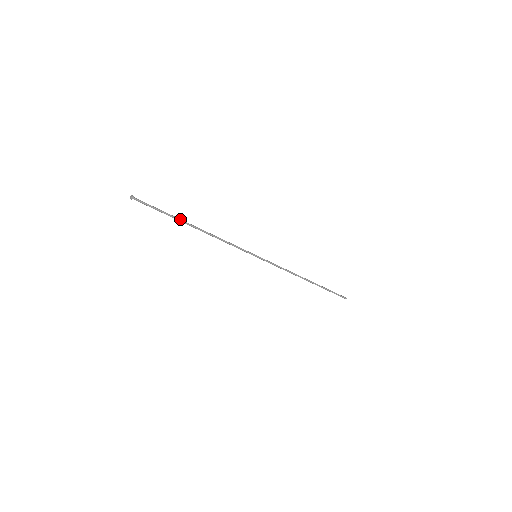
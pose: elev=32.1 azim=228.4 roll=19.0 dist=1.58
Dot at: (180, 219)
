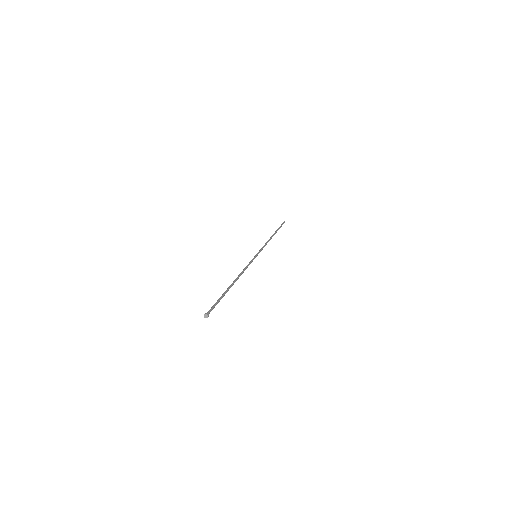
Dot at: (228, 290)
